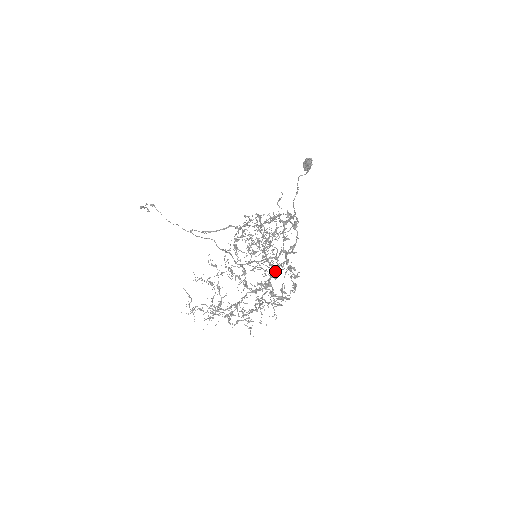
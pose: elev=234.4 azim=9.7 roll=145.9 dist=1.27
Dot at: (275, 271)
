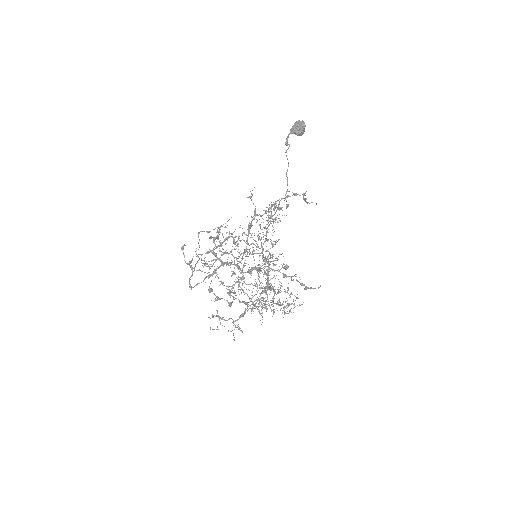
Dot at: occluded
